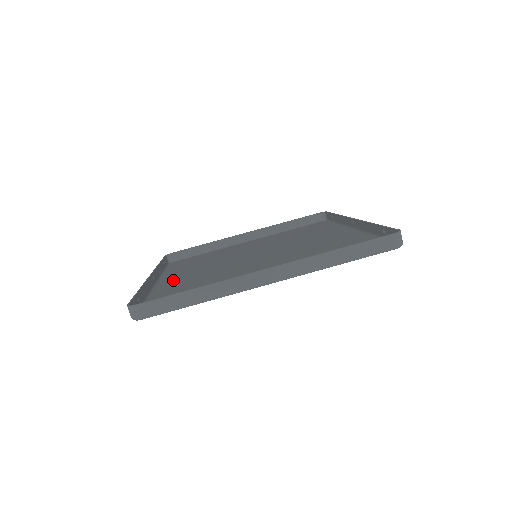
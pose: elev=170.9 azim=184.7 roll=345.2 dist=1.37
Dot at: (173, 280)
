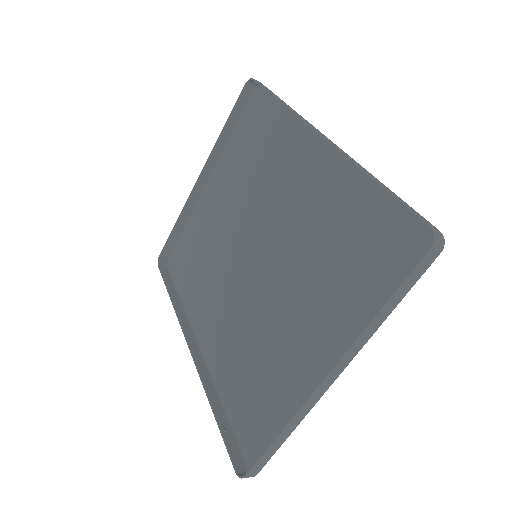
Dot at: (212, 338)
